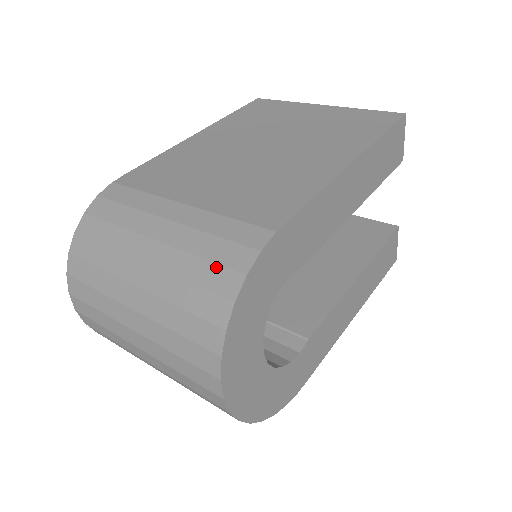
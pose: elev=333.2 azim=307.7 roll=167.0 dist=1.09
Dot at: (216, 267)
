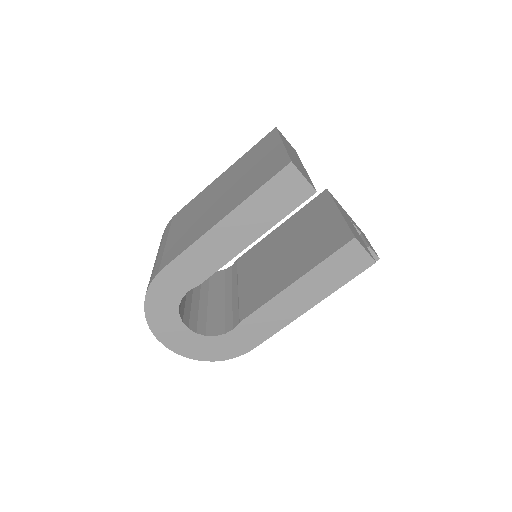
Dot at: occluded
